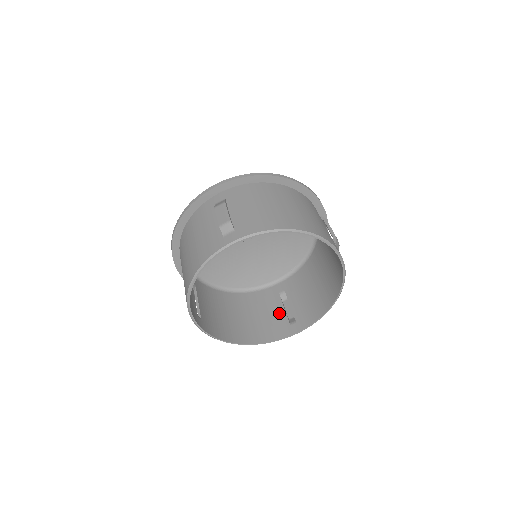
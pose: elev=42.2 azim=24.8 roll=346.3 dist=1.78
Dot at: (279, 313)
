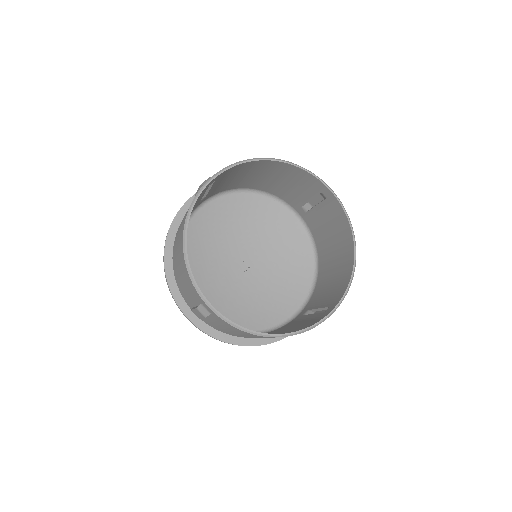
Dot at: (308, 318)
